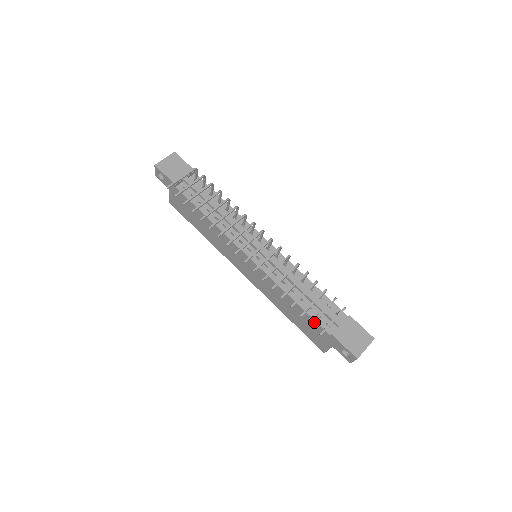
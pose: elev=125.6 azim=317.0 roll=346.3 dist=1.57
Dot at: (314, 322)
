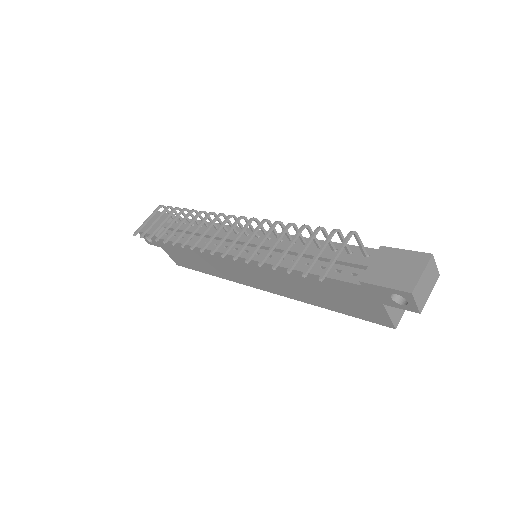
Dot at: (307, 270)
